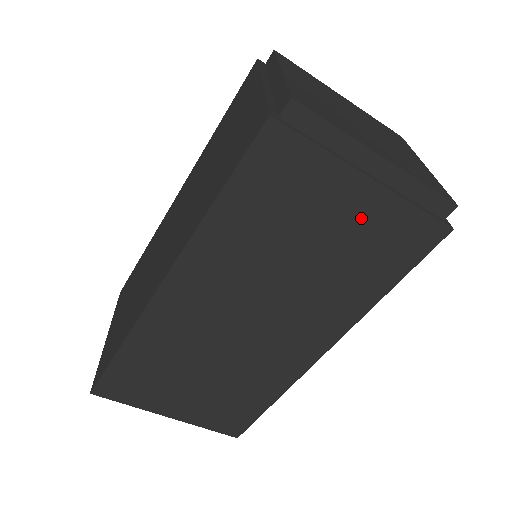
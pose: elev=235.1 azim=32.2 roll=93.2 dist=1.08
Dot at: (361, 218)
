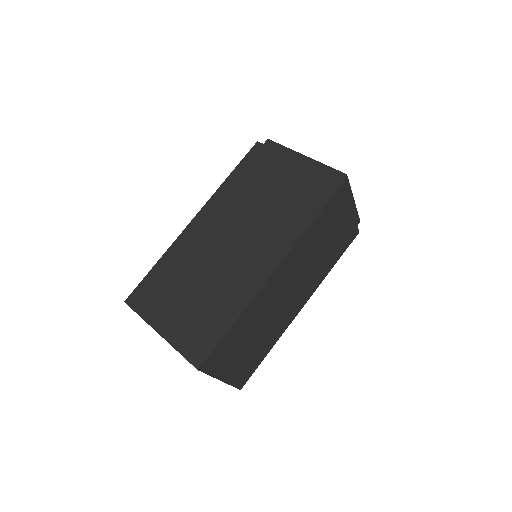
Dot at: (294, 178)
